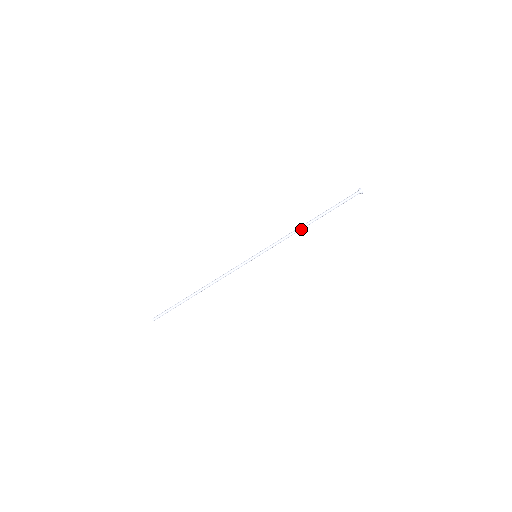
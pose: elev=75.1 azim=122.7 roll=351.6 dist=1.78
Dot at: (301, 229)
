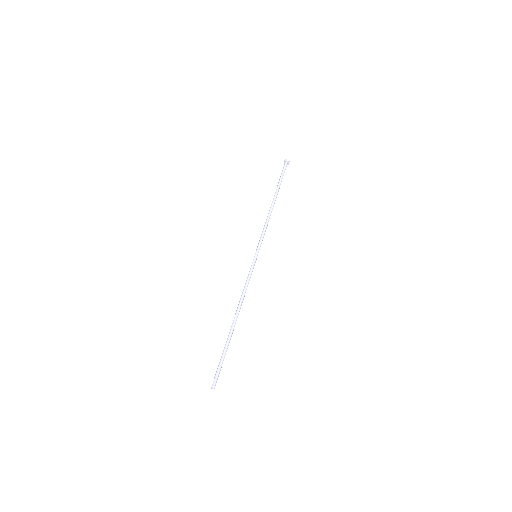
Dot at: (270, 212)
